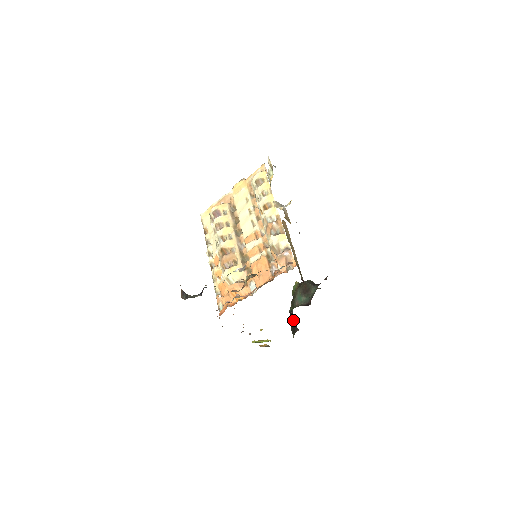
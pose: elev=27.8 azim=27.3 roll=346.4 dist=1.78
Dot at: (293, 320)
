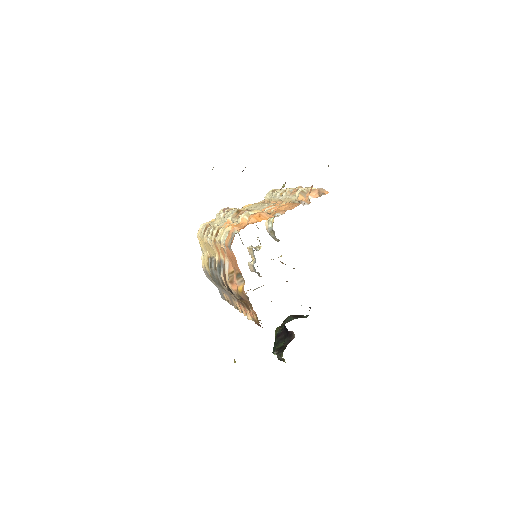
Dot at: (282, 341)
